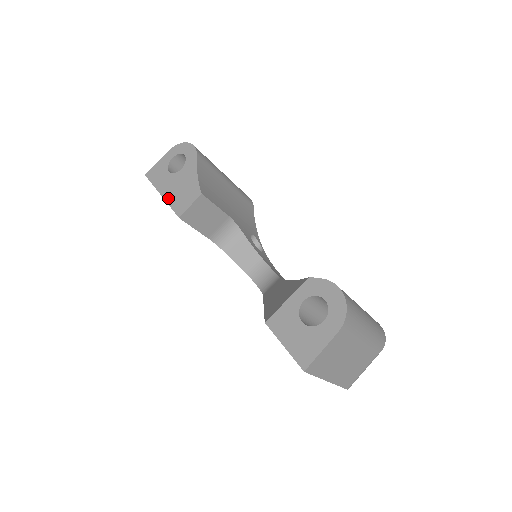
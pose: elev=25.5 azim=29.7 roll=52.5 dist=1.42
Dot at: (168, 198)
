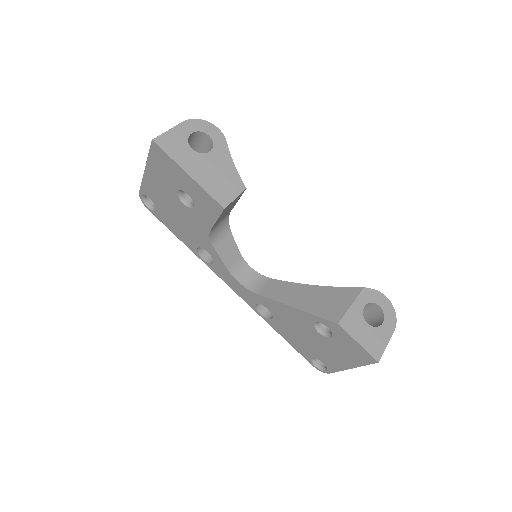
Dot at: (201, 181)
